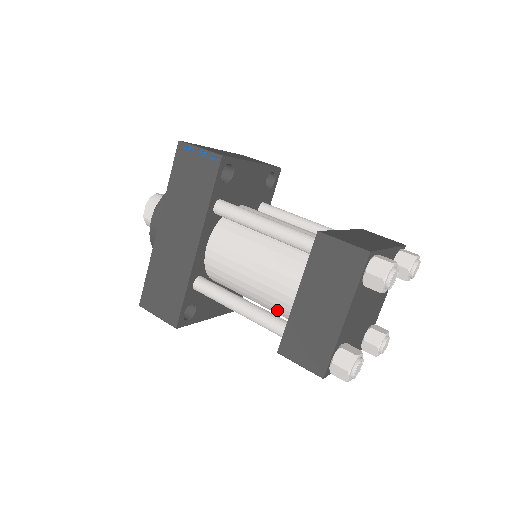
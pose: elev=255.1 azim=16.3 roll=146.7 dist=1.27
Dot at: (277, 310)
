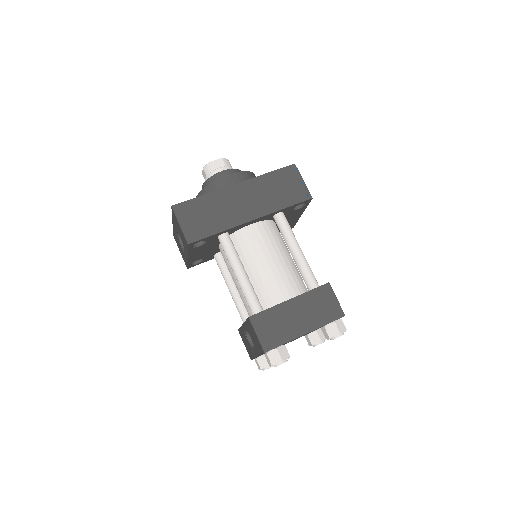
Dot at: occluded
